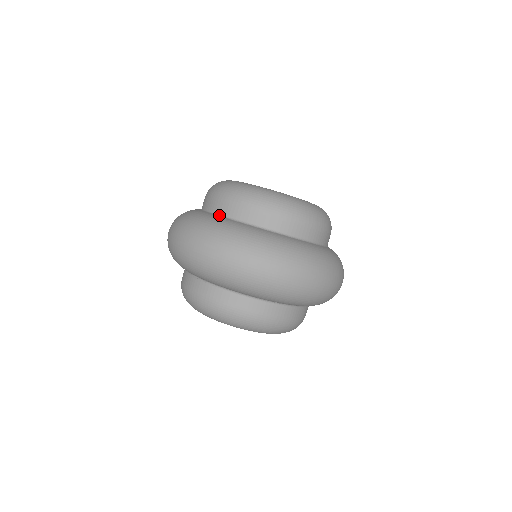
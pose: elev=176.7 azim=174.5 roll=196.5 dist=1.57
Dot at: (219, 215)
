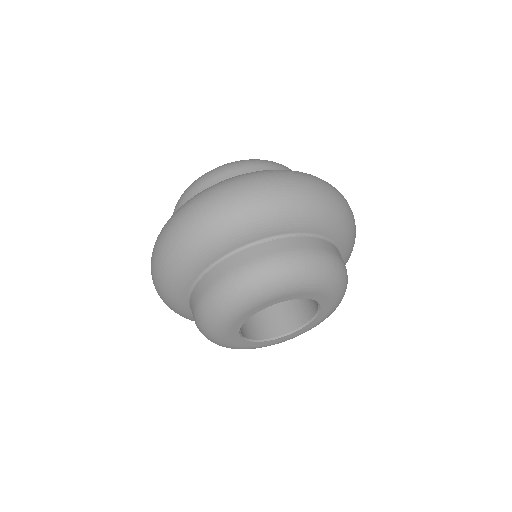
Dot at: occluded
